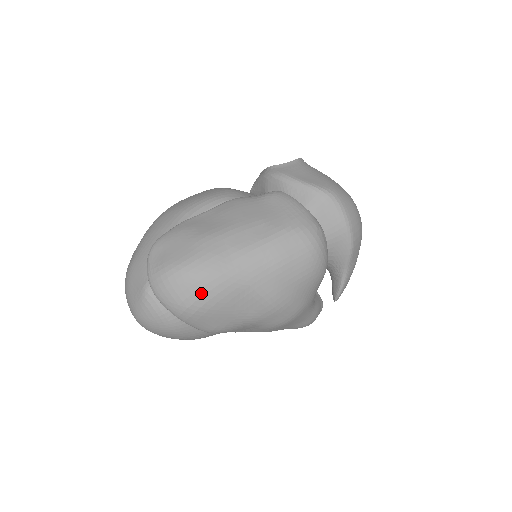
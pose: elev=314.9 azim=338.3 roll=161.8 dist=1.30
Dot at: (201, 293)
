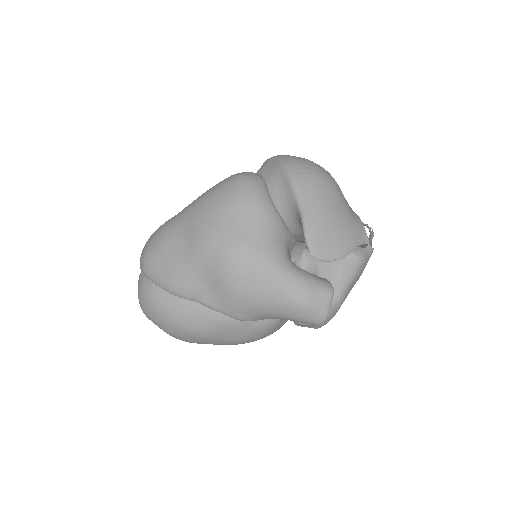
Dot at: (153, 241)
